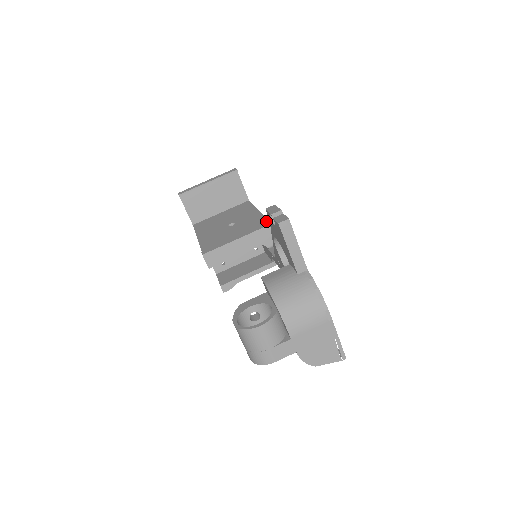
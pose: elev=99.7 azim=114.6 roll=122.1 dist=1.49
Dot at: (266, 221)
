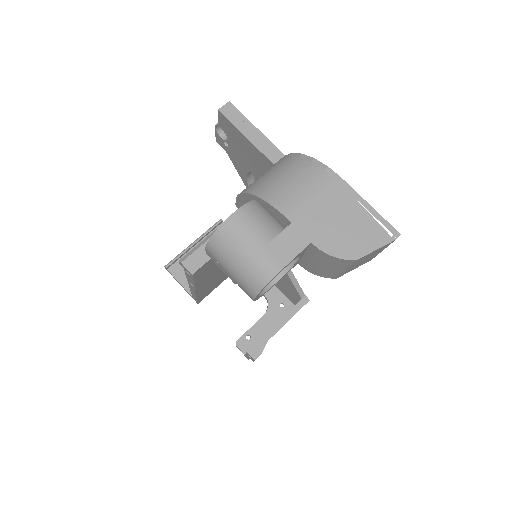
Dot at: occluded
